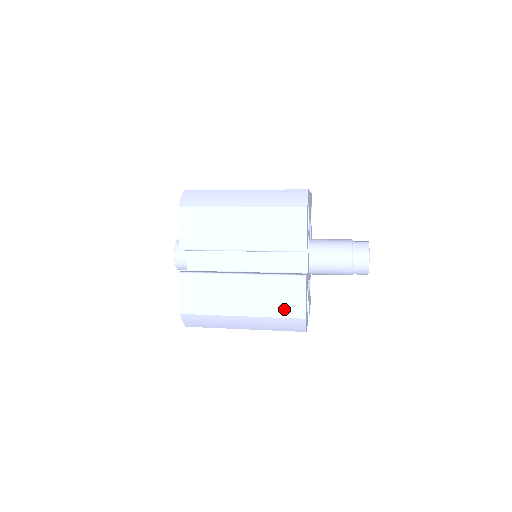
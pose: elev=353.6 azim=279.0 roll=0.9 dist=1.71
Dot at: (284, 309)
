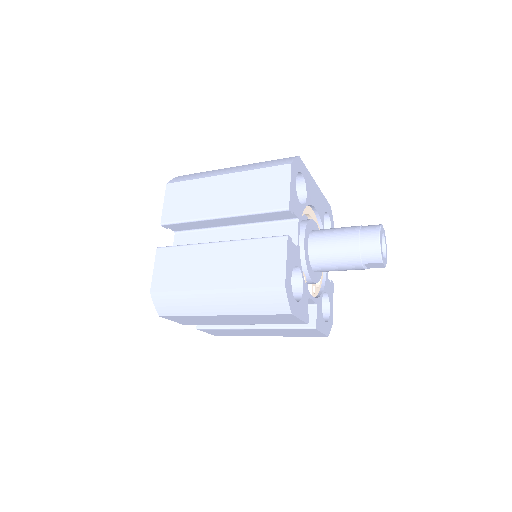
Dot at: (260, 277)
